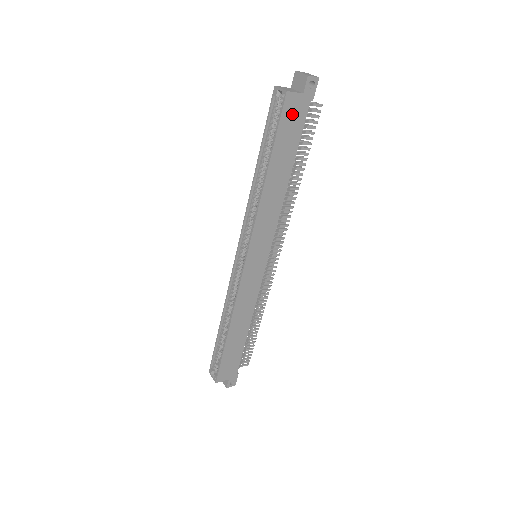
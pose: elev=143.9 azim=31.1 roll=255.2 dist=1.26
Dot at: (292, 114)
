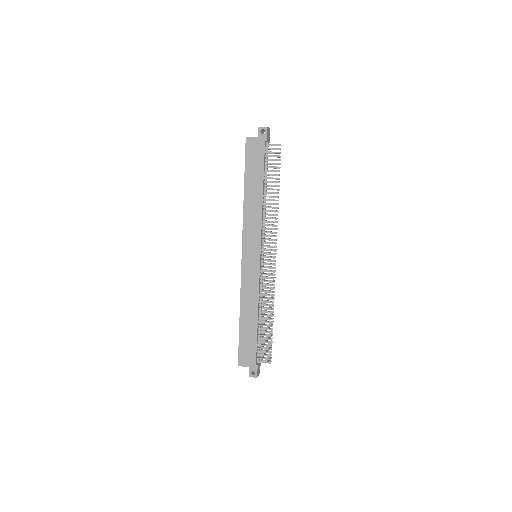
Dot at: (253, 151)
